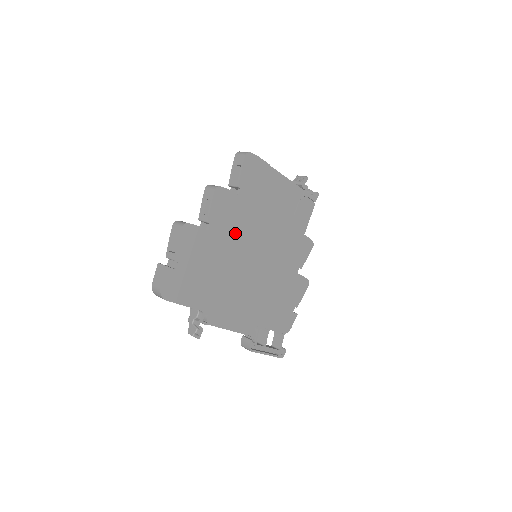
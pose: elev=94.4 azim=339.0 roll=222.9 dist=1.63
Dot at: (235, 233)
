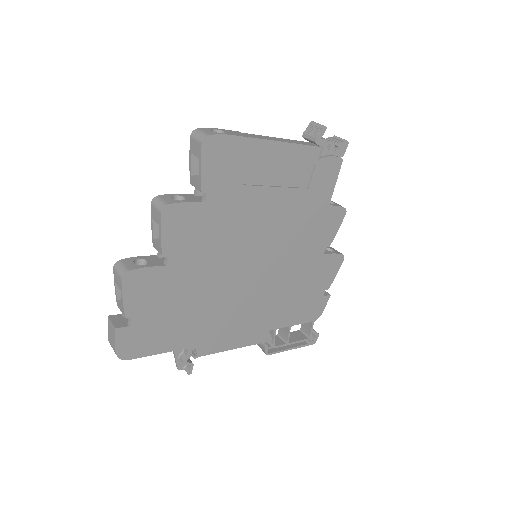
Dot at: (212, 250)
